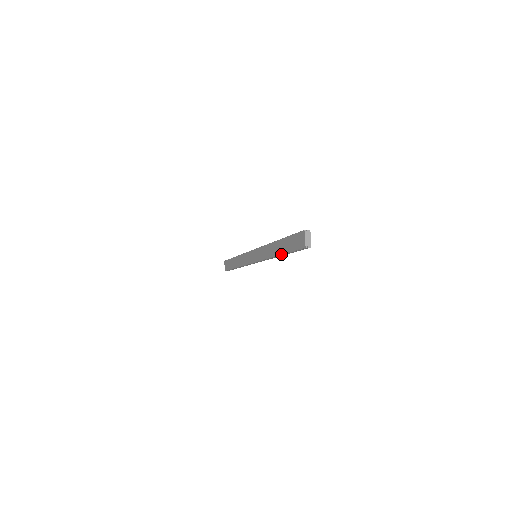
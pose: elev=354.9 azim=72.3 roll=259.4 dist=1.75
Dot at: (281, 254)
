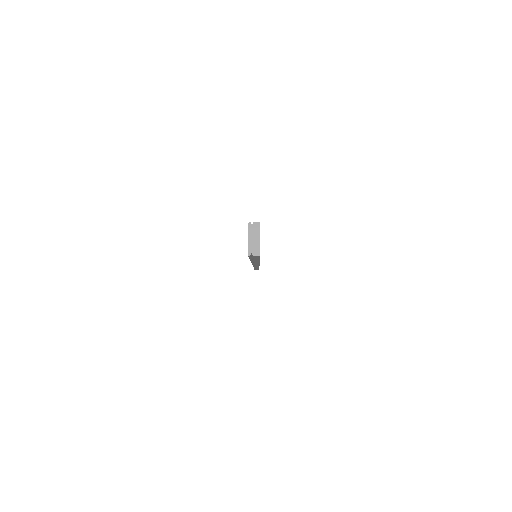
Dot at: (250, 260)
